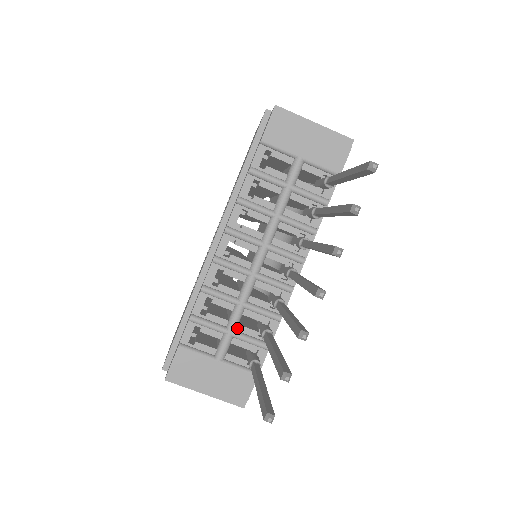
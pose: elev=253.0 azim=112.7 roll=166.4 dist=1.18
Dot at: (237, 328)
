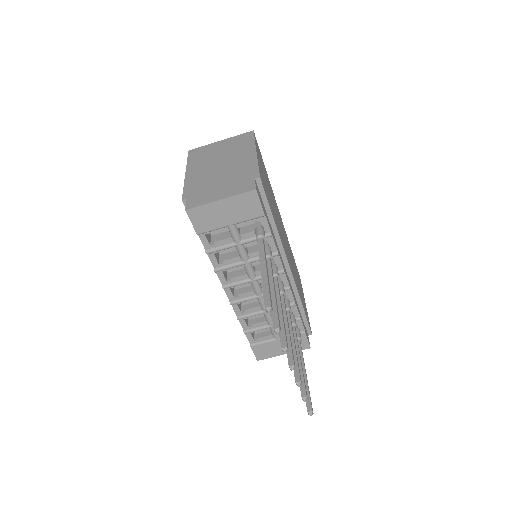
Dot at: occluded
